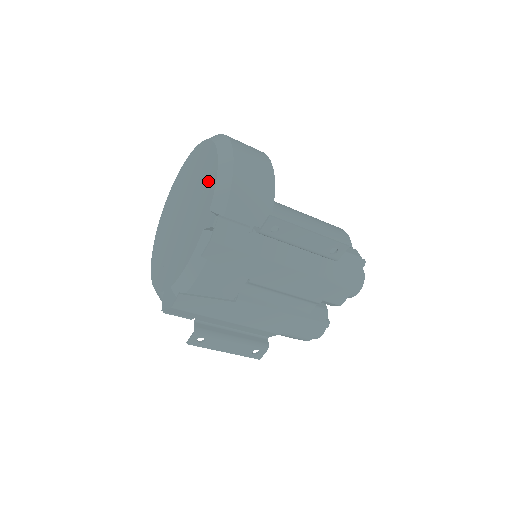
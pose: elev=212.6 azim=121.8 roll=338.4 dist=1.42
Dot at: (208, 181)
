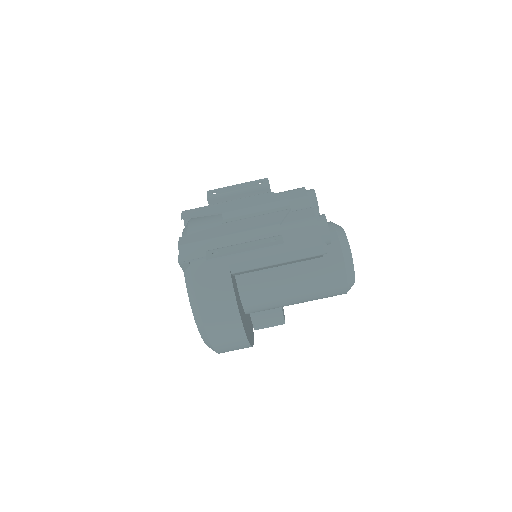
Dot at: occluded
